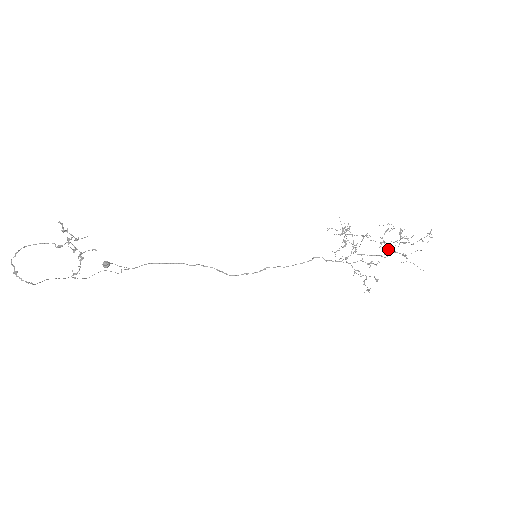
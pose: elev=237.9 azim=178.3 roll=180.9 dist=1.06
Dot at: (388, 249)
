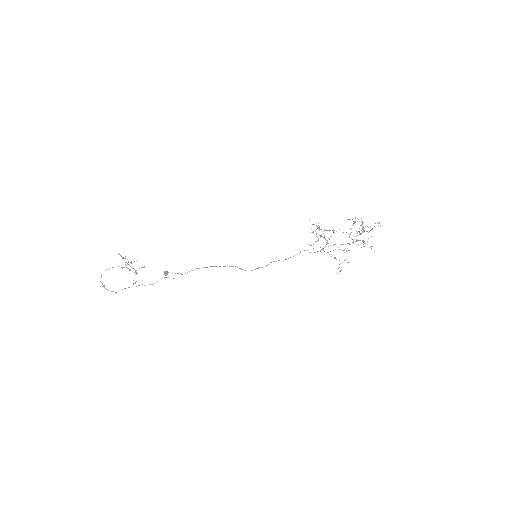
Dot at: occluded
